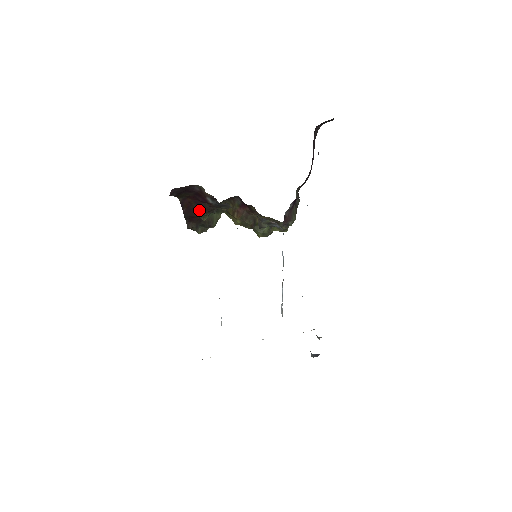
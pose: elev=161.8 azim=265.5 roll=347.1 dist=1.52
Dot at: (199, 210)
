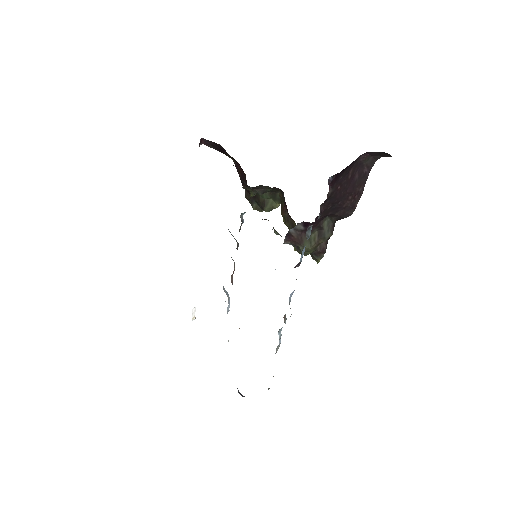
Dot at: (246, 181)
